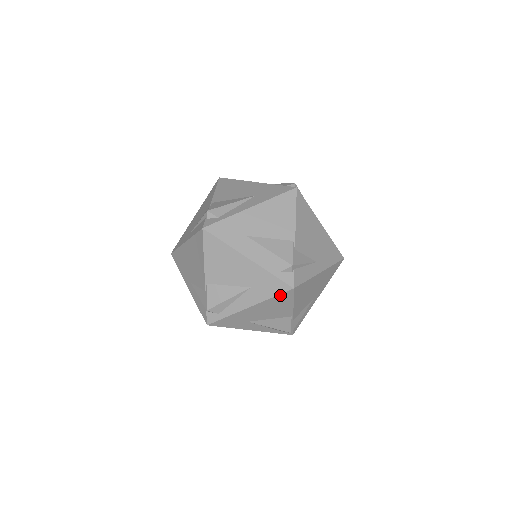
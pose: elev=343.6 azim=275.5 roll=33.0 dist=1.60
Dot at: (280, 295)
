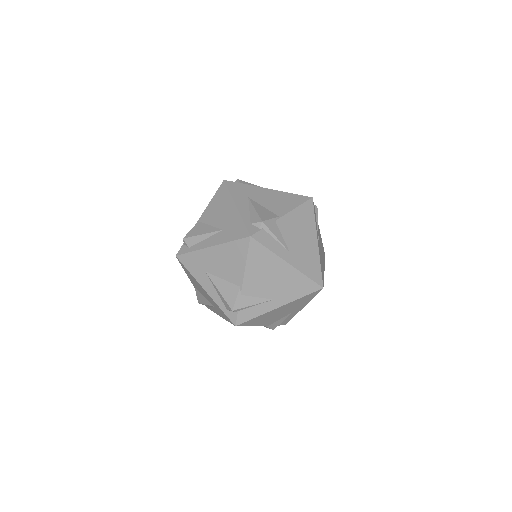
Dot at: (238, 241)
